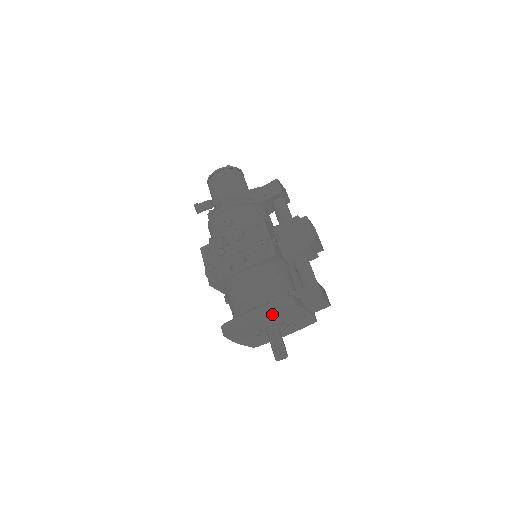
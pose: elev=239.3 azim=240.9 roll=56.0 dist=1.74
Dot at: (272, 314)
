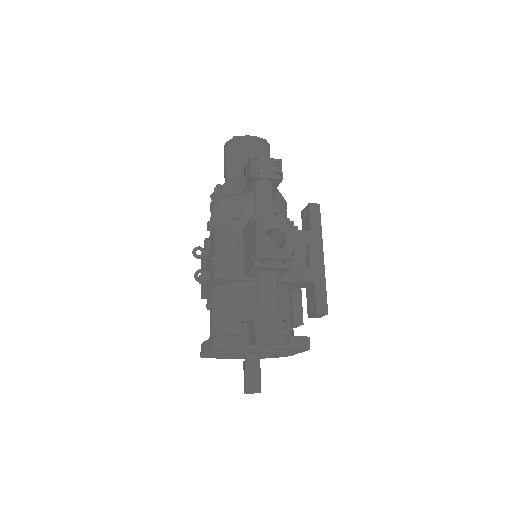
Dot at: (214, 352)
